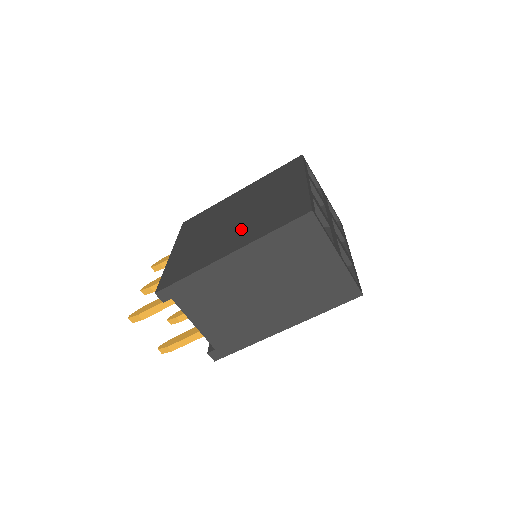
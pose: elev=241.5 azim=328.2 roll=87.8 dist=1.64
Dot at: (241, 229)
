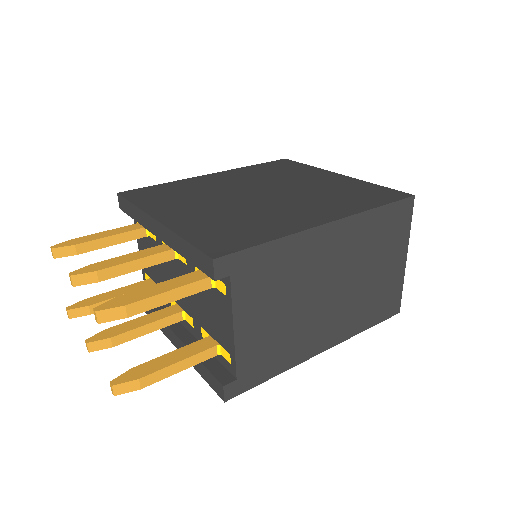
Dot at: (303, 203)
